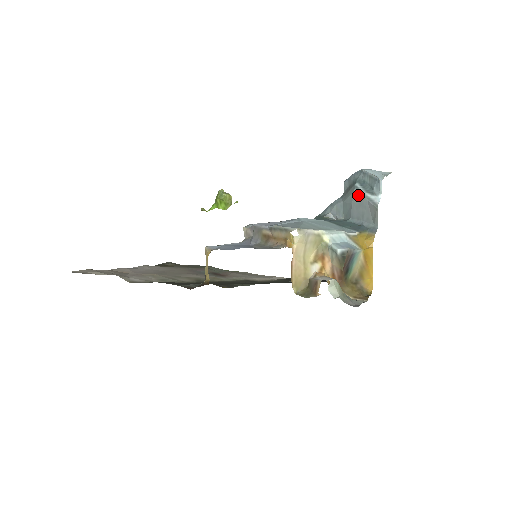
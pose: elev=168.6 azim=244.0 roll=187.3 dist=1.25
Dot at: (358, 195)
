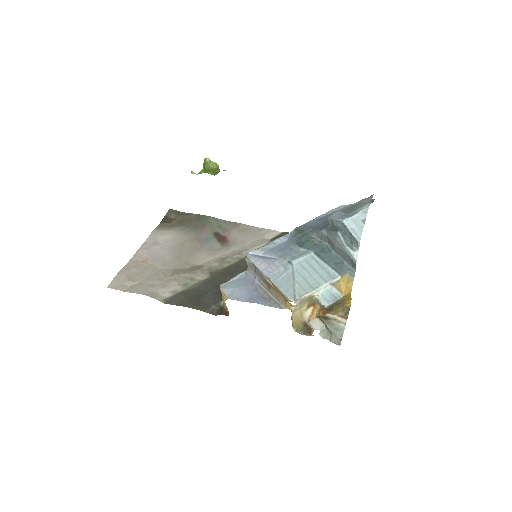
Dot at: (340, 244)
